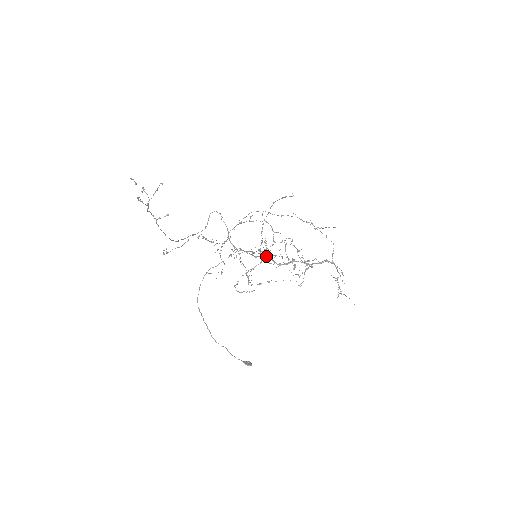
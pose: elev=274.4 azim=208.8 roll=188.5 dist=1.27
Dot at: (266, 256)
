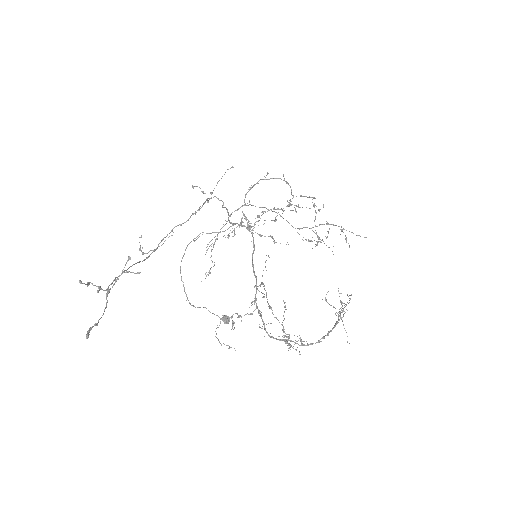
Dot at: (259, 312)
